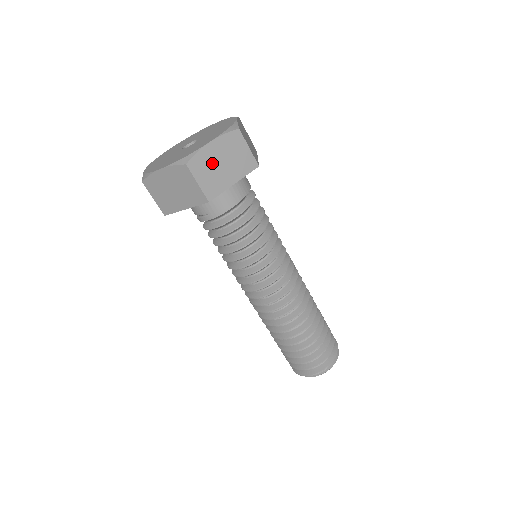
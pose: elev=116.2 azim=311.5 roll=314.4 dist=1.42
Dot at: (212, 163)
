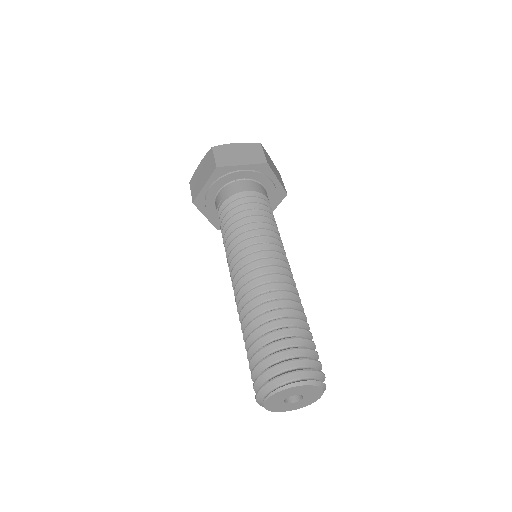
Dot at: (231, 152)
